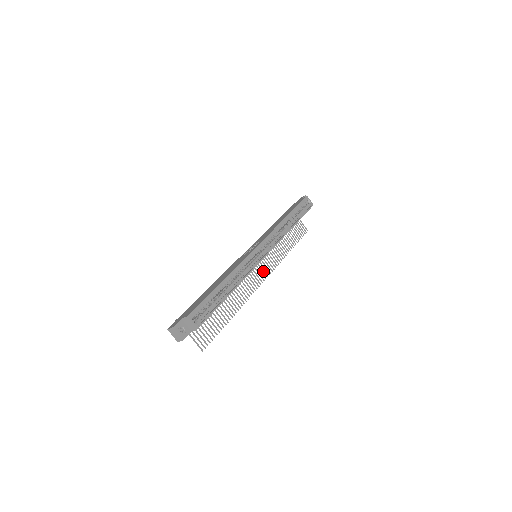
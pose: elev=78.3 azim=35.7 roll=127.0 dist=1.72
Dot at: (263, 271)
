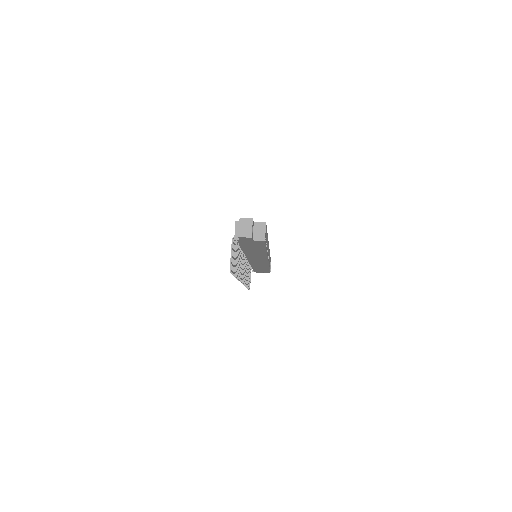
Dot at: occluded
